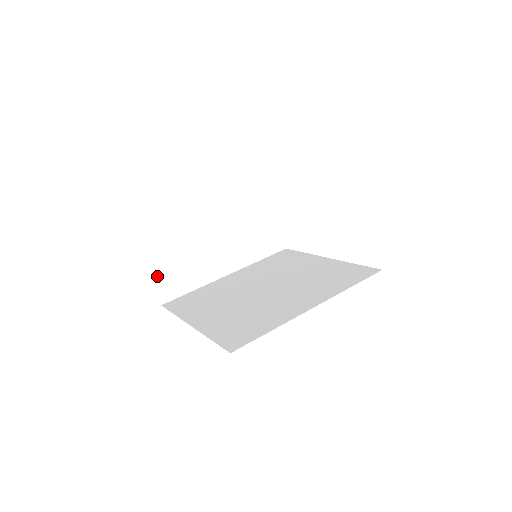
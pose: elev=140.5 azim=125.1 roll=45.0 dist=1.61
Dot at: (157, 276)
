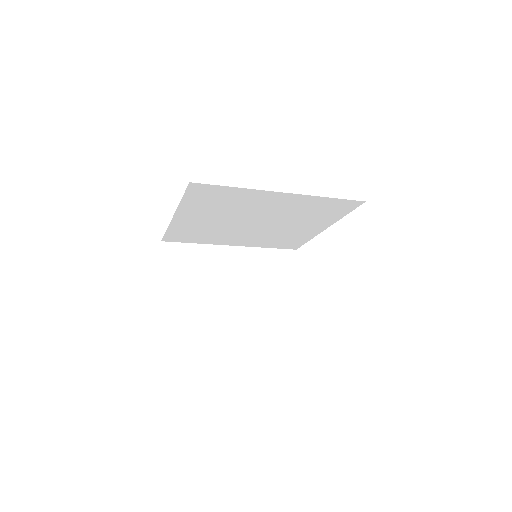
Dot at: (166, 275)
